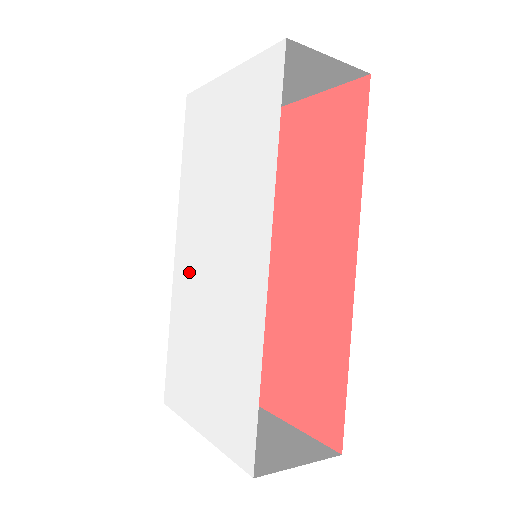
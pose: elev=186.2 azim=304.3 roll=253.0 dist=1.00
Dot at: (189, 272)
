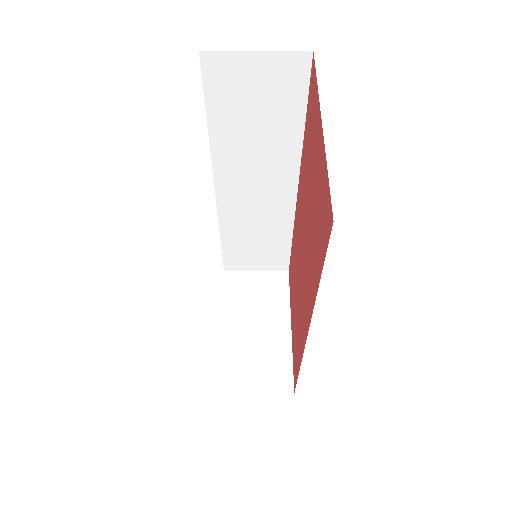
Dot at: occluded
